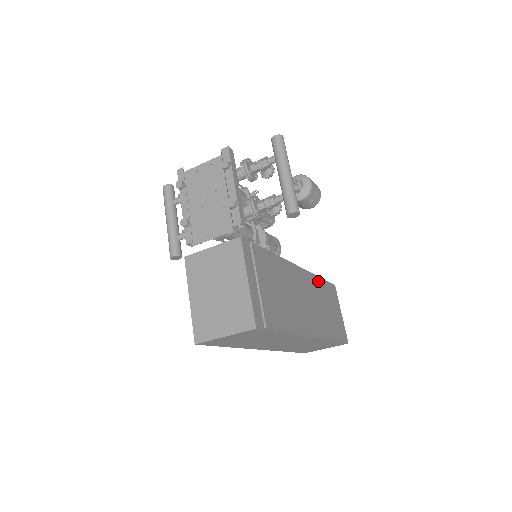
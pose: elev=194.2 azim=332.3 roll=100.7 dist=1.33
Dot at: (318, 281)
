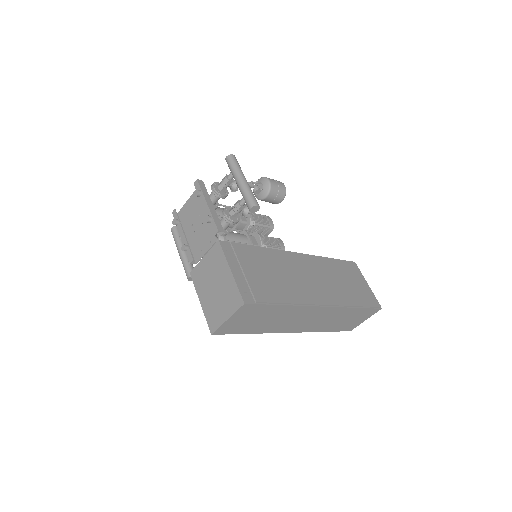
Dot at: (328, 261)
